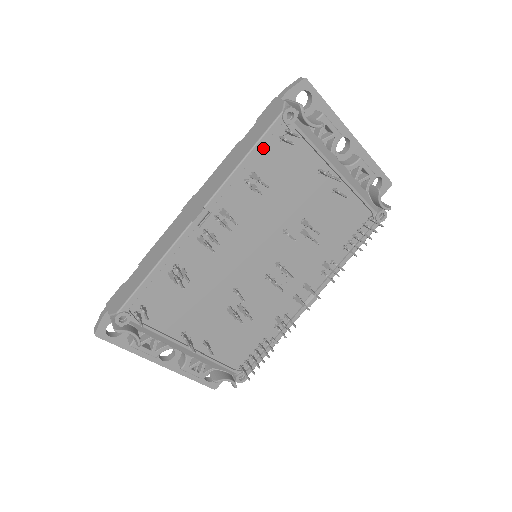
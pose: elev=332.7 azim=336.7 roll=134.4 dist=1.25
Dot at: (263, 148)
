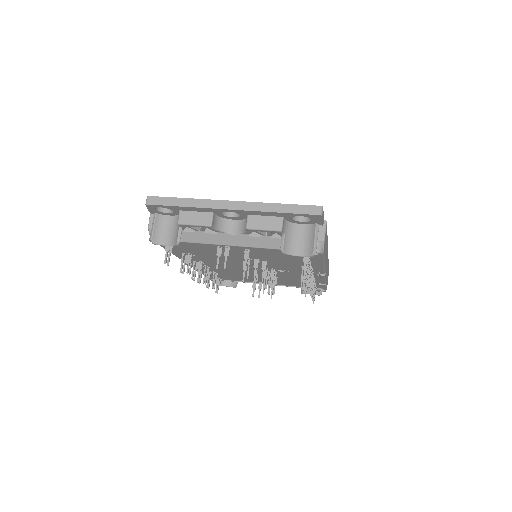
Dot at: occluded
